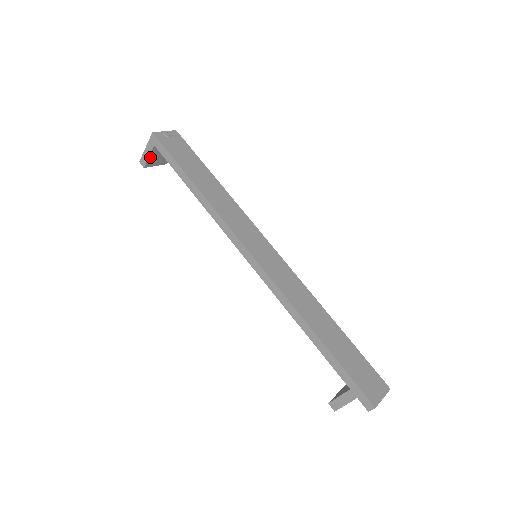
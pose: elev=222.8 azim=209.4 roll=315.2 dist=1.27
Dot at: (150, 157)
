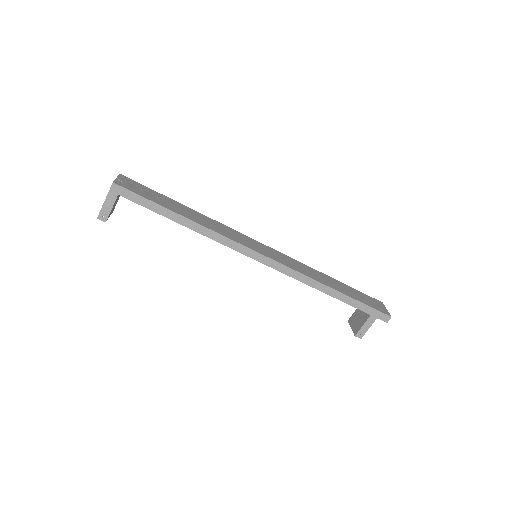
Dot at: (111, 209)
